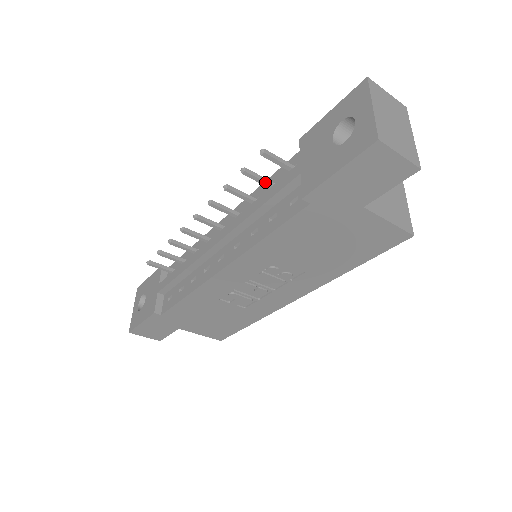
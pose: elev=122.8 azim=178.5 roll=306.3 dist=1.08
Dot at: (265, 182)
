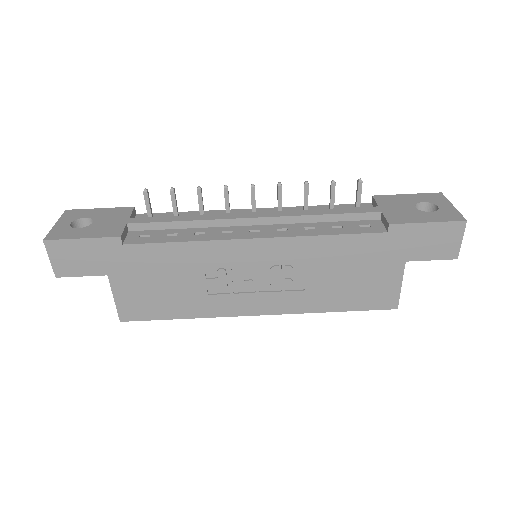
Dot at: occluded
